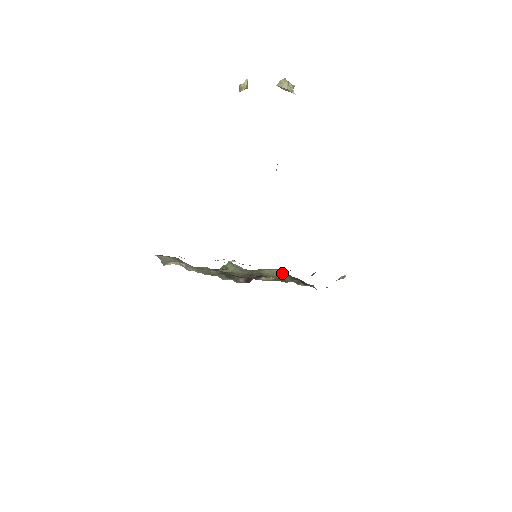
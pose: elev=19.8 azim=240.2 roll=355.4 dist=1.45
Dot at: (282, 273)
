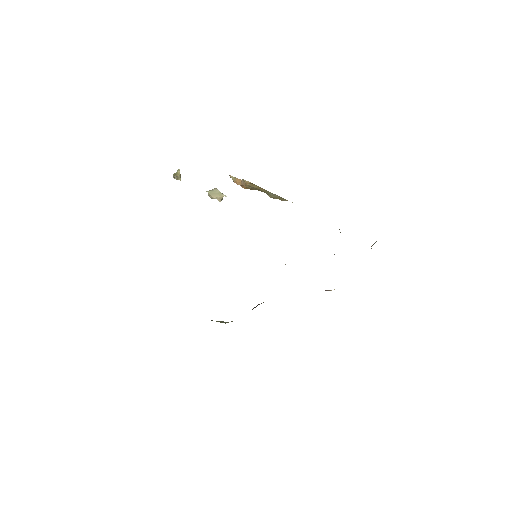
Dot at: occluded
